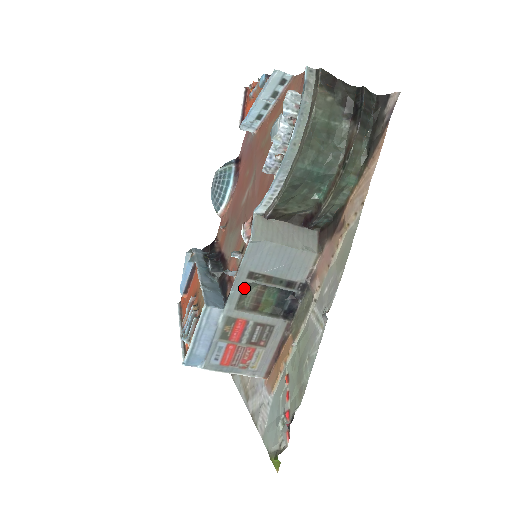
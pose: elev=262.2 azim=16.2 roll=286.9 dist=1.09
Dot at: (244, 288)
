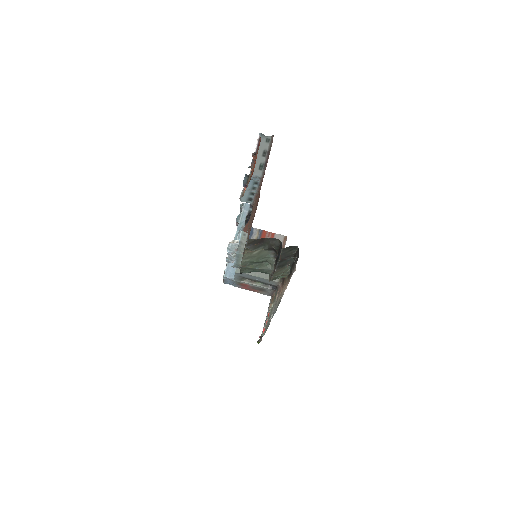
Dot at: (242, 278)
